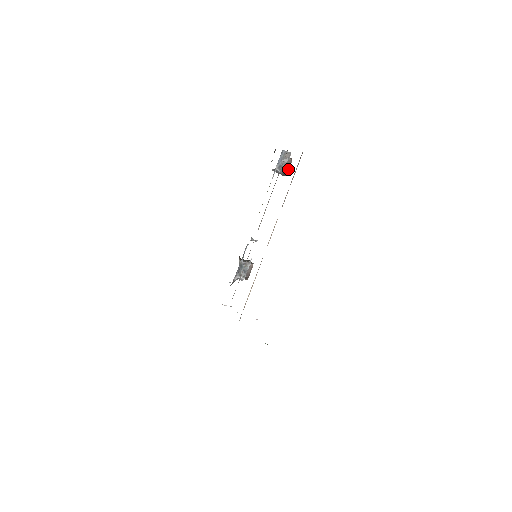
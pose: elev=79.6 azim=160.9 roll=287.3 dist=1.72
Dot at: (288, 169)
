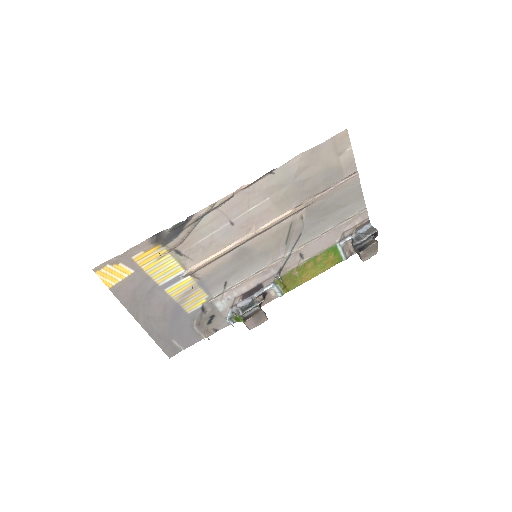
Dot at: (367, 248)
